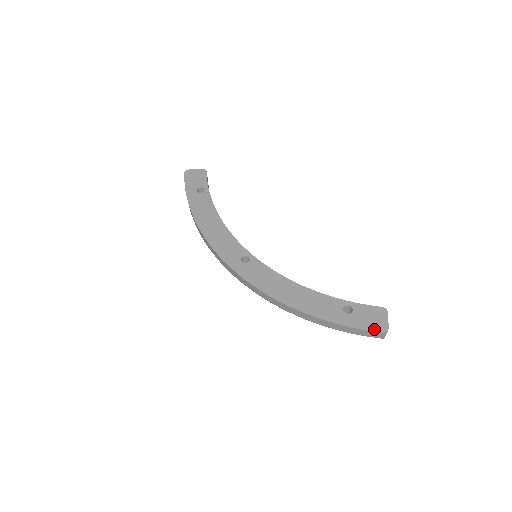
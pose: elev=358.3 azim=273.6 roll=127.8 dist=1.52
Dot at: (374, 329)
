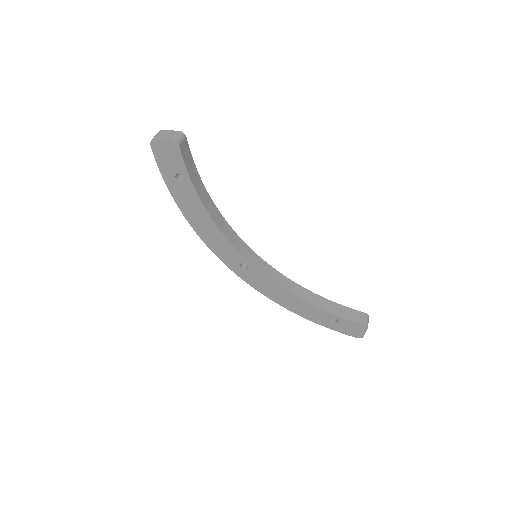
Dot at: (351, 335)
